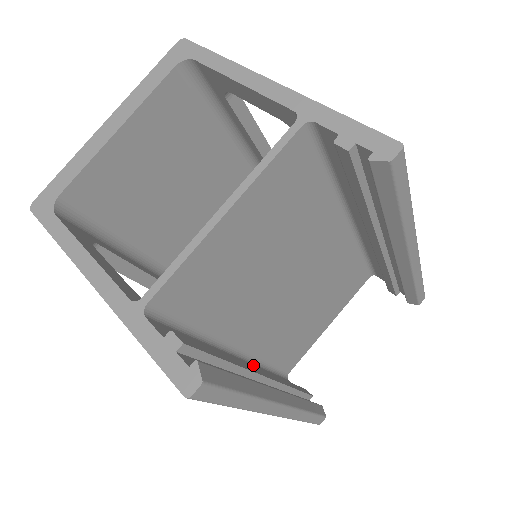
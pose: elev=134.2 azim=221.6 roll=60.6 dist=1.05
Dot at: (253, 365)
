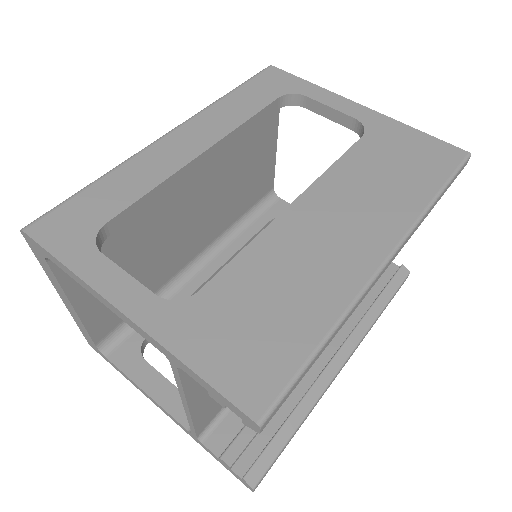
Dot at: occluded
